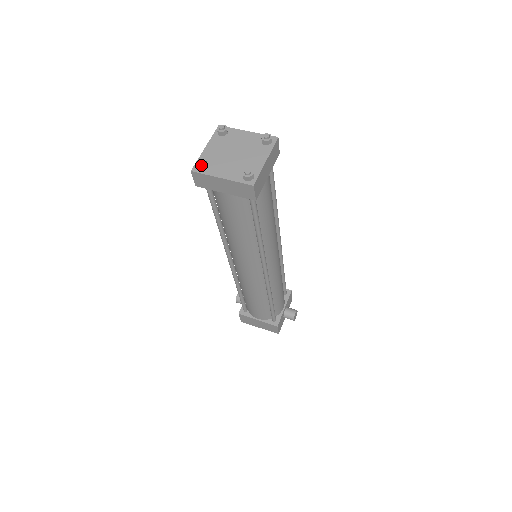
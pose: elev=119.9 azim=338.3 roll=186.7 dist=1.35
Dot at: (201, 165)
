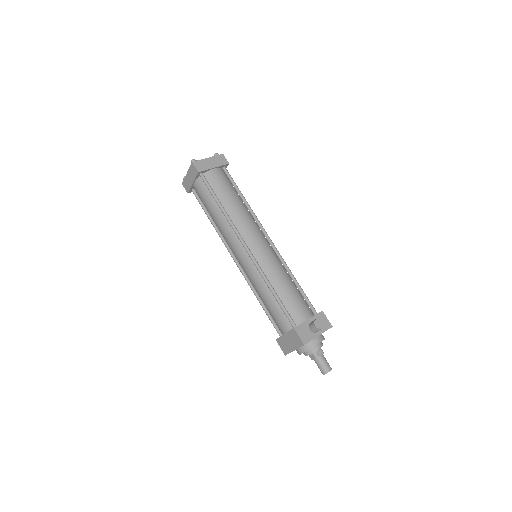
Dot at: (184, 177)
